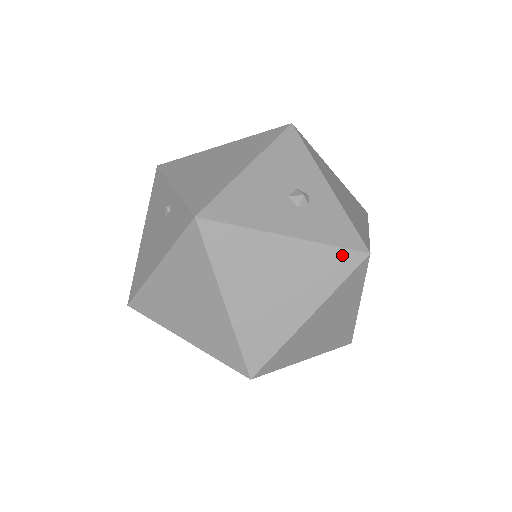
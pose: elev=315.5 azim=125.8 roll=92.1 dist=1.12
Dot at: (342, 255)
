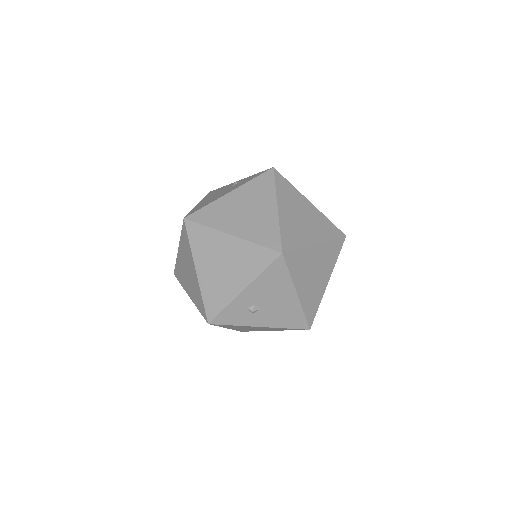
Dot at: (334, 228)
